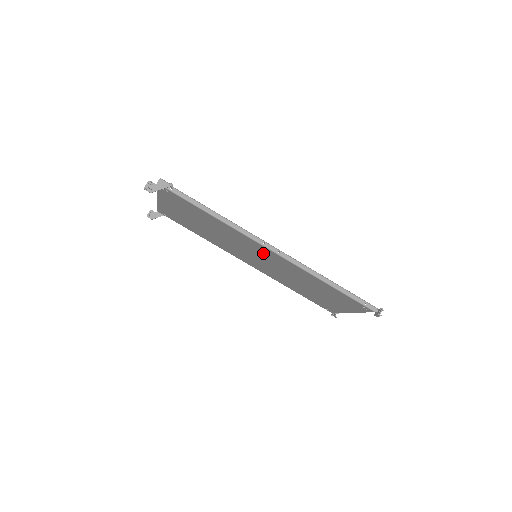
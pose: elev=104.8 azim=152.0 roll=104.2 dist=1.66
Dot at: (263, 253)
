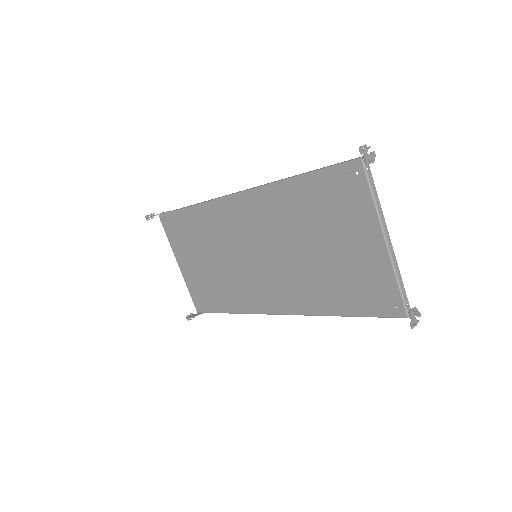
Dot at: (244, 222)
